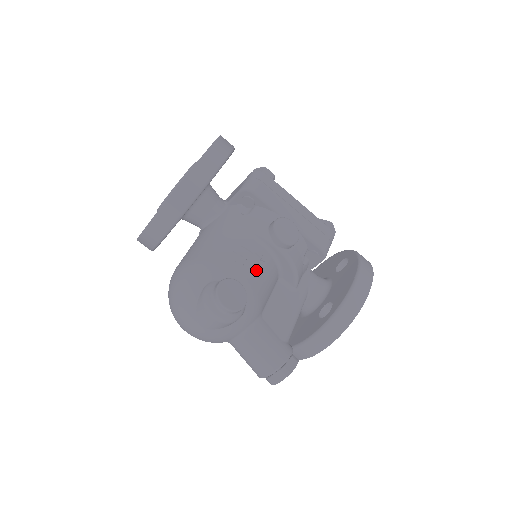
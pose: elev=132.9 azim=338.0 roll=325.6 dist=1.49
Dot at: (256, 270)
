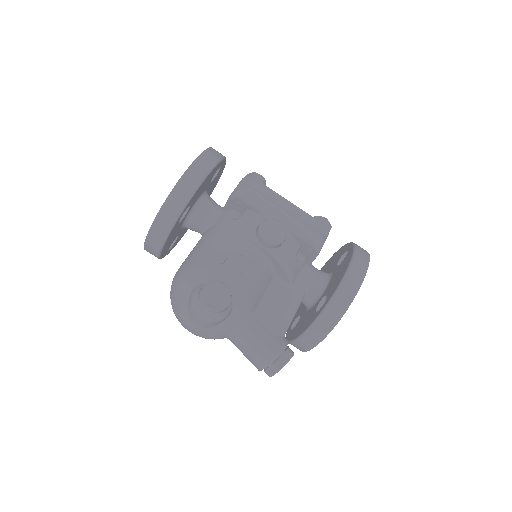
Dot at: (243, 271)
